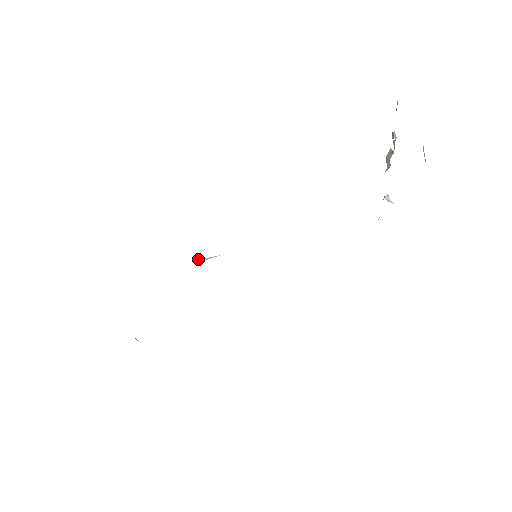
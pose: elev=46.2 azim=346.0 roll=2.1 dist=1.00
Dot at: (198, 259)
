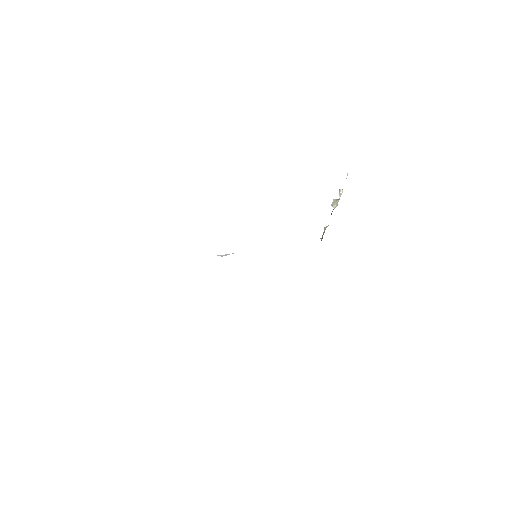
Dot at: (220, 255)
